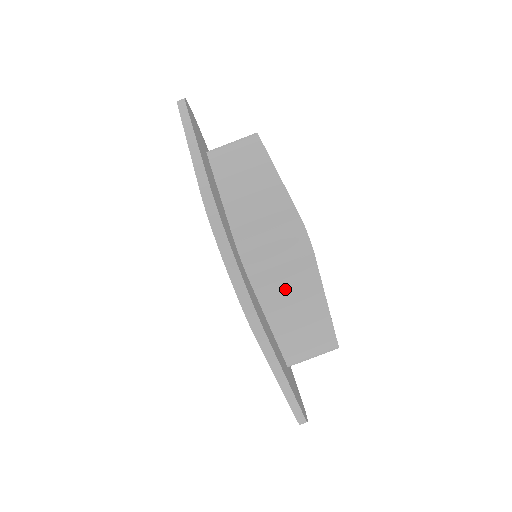
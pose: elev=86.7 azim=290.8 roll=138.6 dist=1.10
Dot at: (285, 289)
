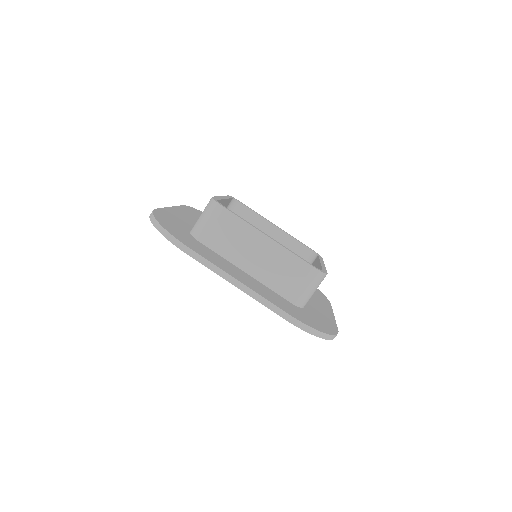
Dot at: occluded
